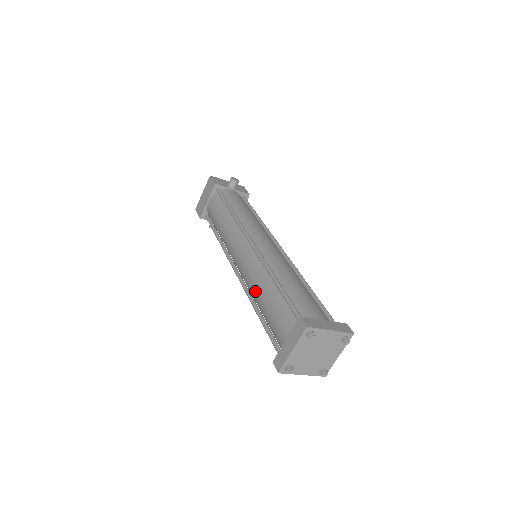
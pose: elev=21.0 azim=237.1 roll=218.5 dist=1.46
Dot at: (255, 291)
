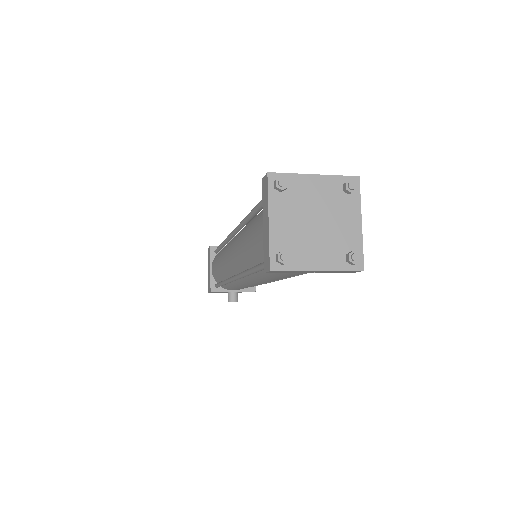
Dot at: (241, 252)
